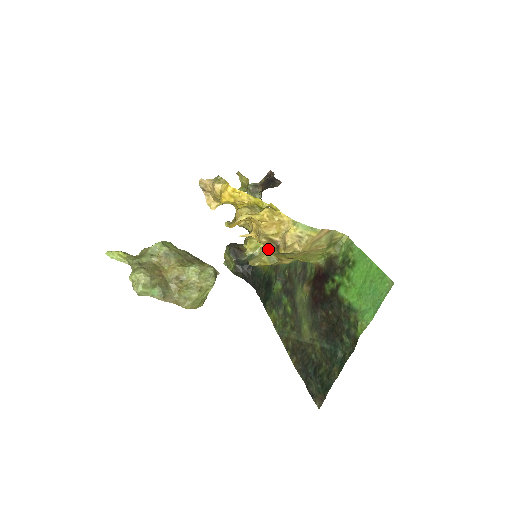
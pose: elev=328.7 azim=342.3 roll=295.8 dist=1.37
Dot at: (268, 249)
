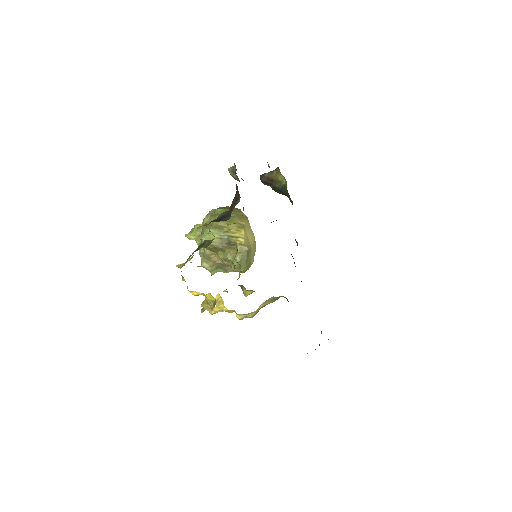
Dot at: occluded
